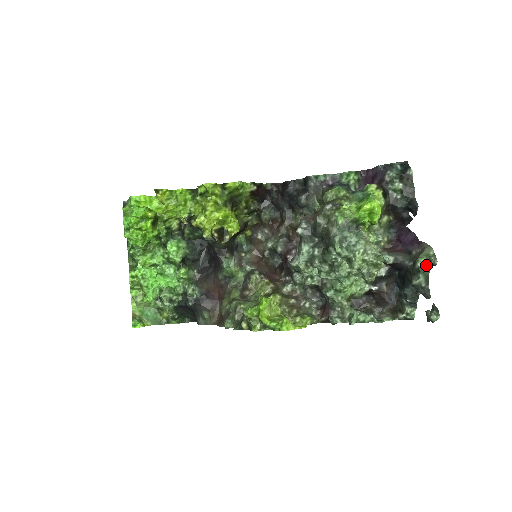
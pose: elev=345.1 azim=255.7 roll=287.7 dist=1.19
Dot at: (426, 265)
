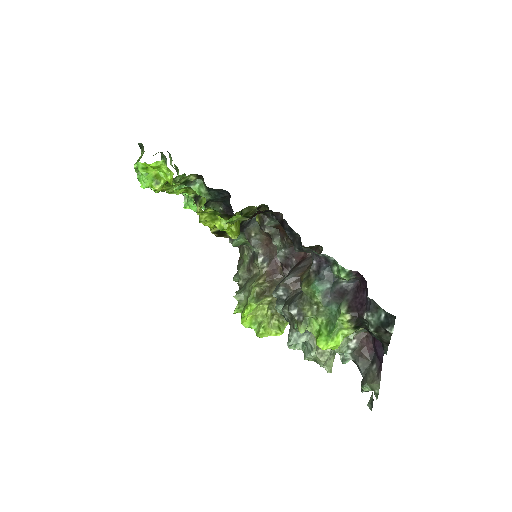
Dot at: occluded
